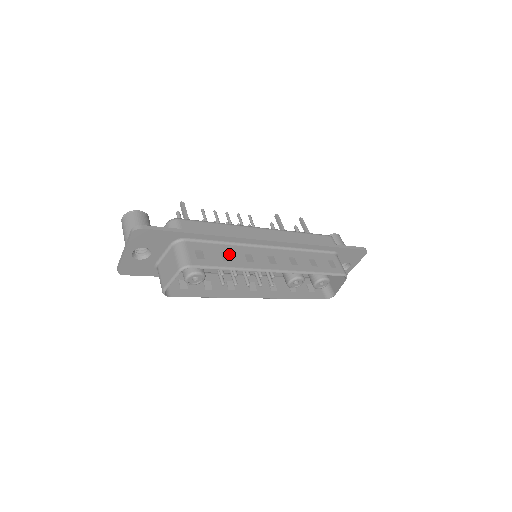
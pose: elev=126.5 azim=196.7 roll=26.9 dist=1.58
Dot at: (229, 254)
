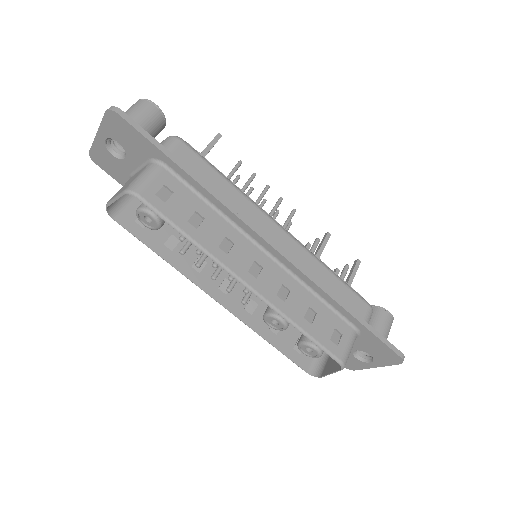
Dot at: (204, 221)
